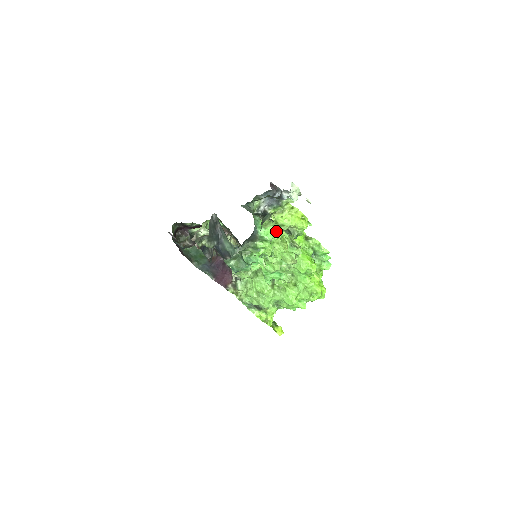
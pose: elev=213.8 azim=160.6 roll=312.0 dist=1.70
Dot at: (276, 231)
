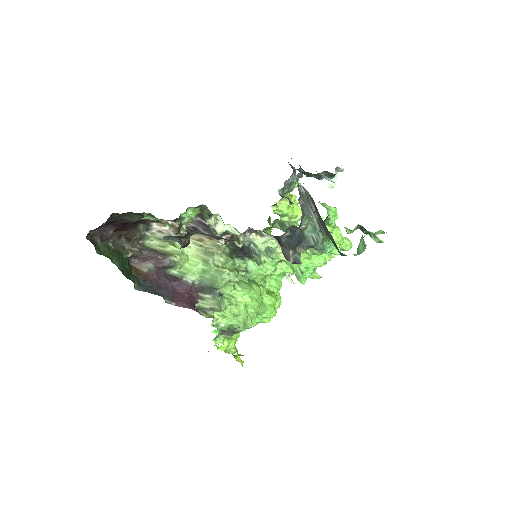
Dot at: occluded
